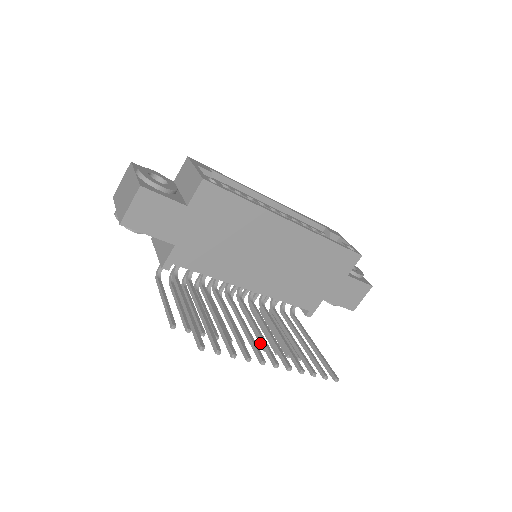
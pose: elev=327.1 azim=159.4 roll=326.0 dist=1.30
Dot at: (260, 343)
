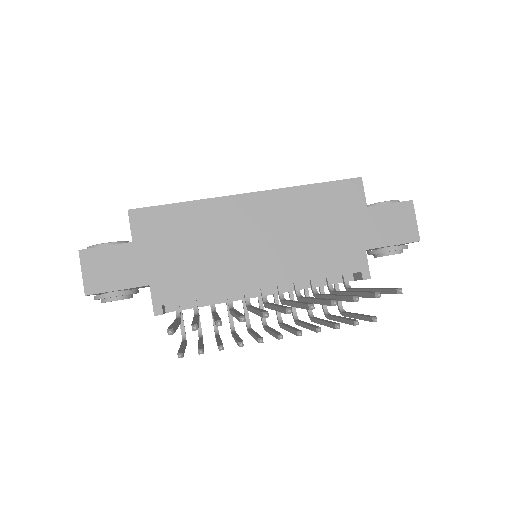
Dot at: (312, 330)
